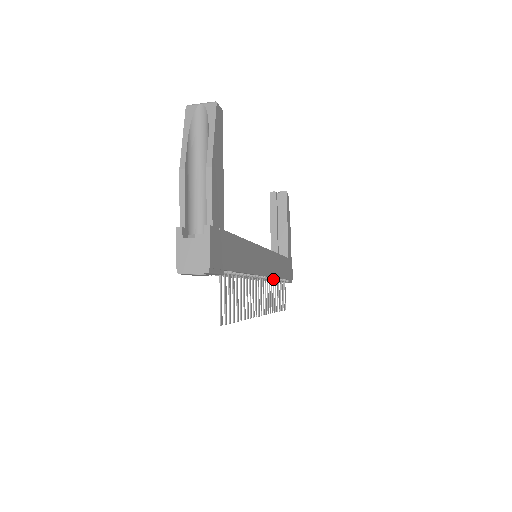
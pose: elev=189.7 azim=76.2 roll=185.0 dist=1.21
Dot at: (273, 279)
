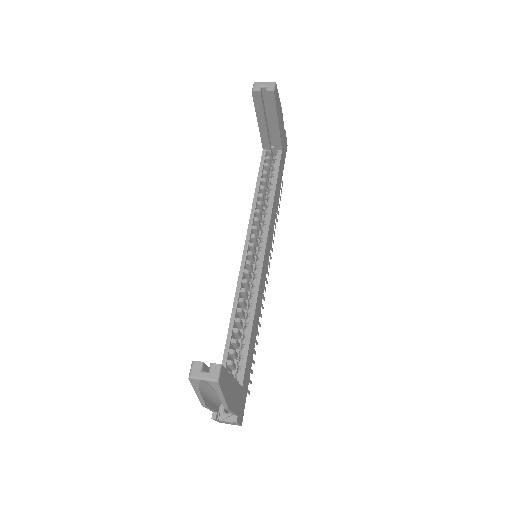
Dot at: (272, 233)
